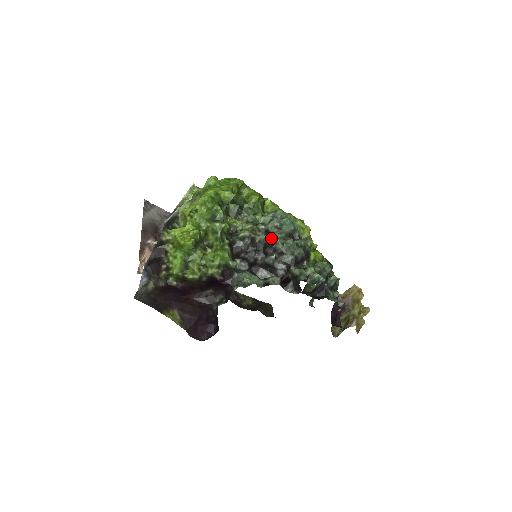
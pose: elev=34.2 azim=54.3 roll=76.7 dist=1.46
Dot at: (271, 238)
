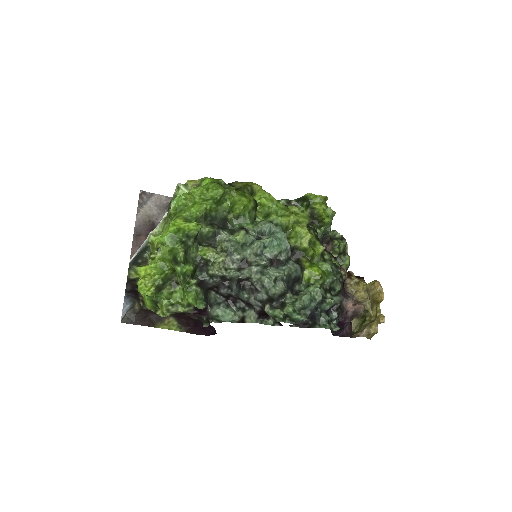
Dot at: (246, 271)
